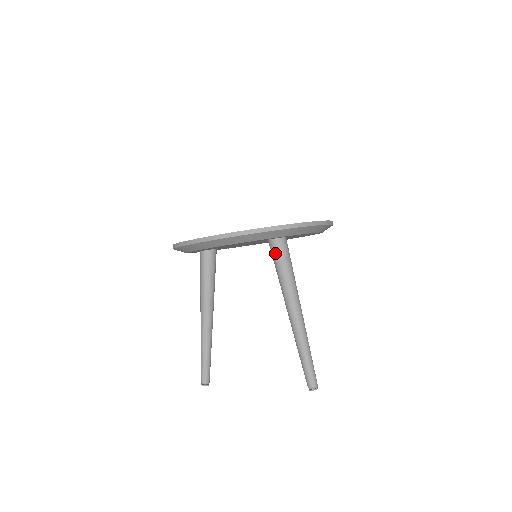
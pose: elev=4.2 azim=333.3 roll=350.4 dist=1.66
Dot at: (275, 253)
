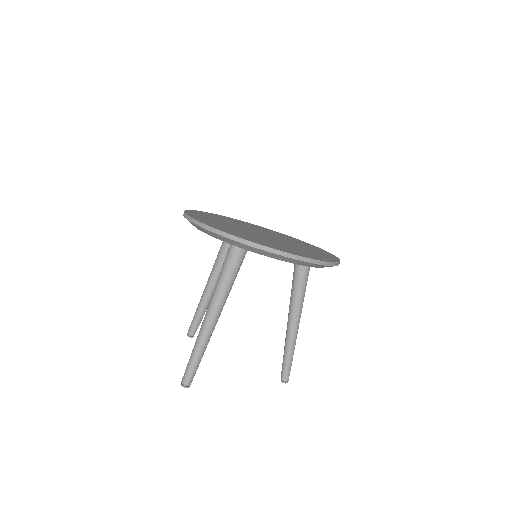
Dot at: (226, 255)
